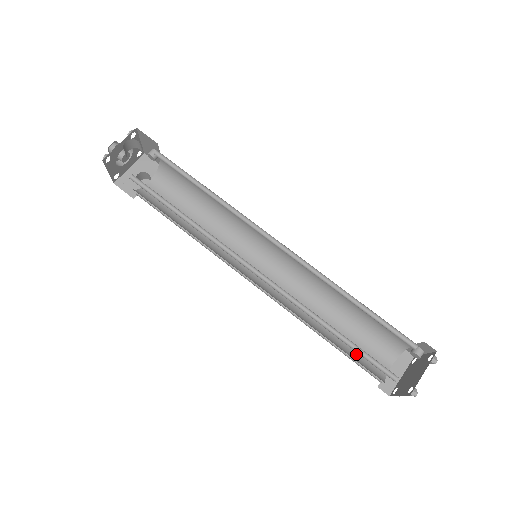
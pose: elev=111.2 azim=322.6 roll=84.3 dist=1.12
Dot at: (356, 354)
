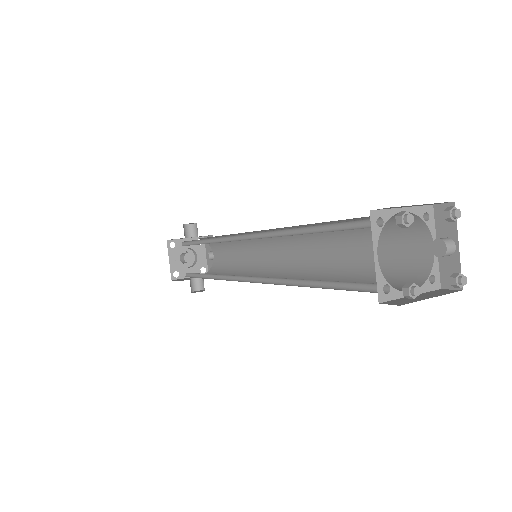
Dot at: (349, 284)
